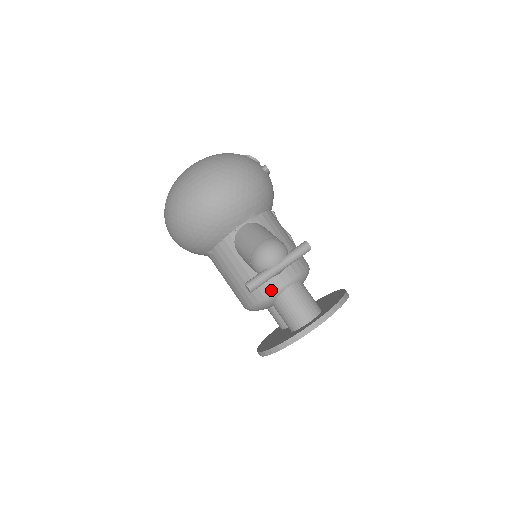
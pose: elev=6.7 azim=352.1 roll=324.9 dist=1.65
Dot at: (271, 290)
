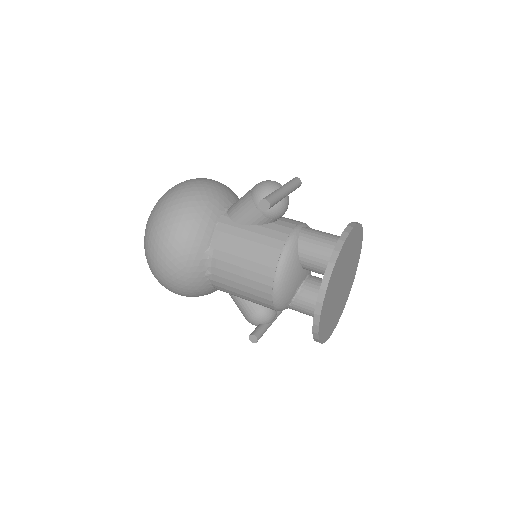
Dot at: (288, 233)
